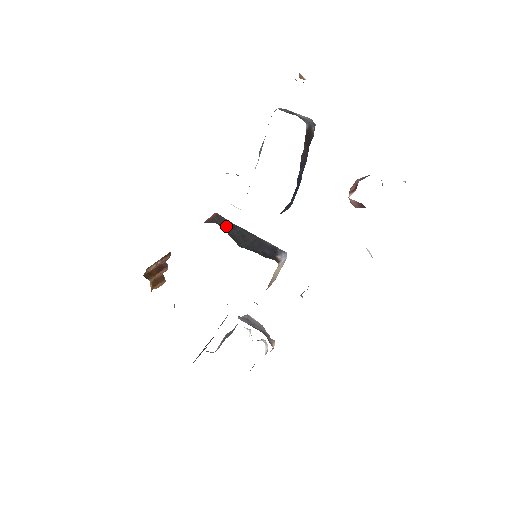
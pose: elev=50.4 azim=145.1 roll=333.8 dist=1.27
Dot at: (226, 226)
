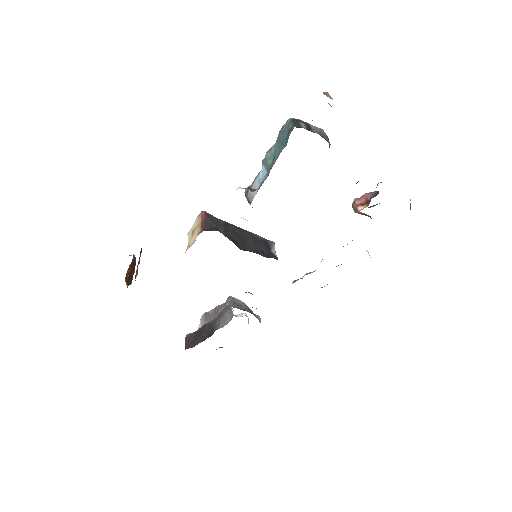
Dot at: (221, 228)
